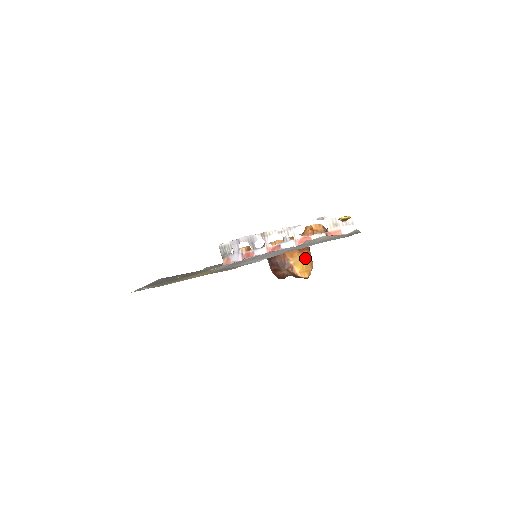
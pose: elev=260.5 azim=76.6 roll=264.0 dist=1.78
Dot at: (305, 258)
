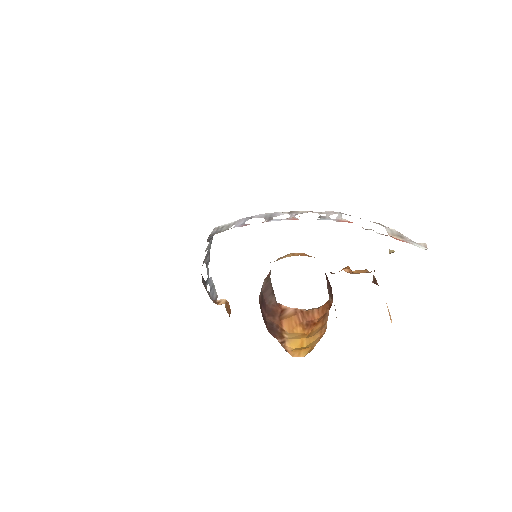
Dot at: (312, 334)
